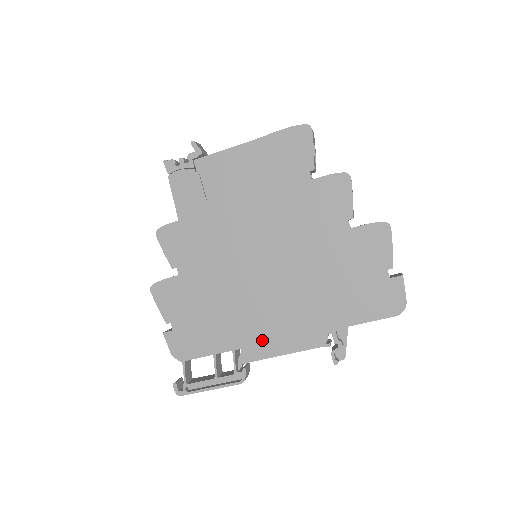
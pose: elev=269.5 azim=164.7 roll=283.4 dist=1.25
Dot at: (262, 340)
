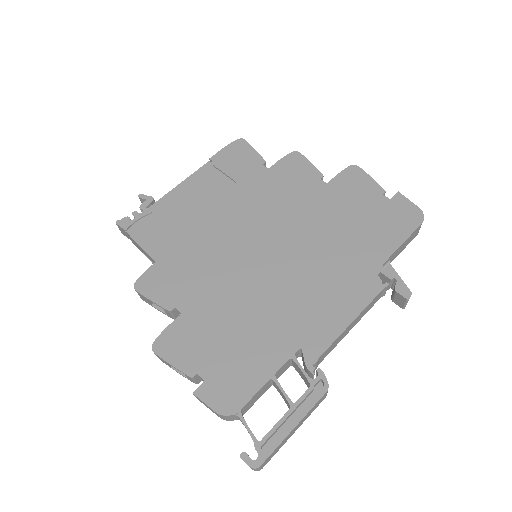
Dot at: (317, 323)
